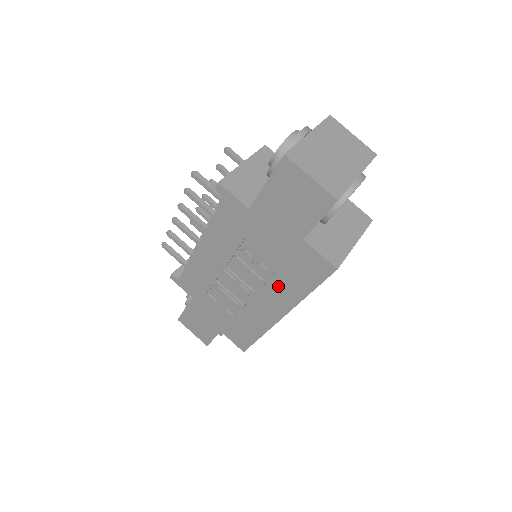
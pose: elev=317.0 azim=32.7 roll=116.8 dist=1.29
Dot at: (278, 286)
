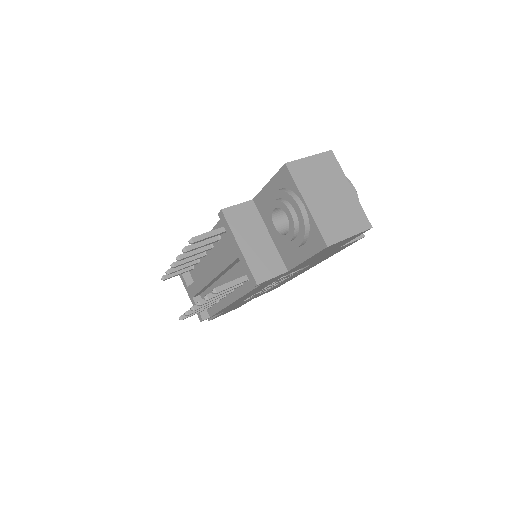
Dot at: occluded
